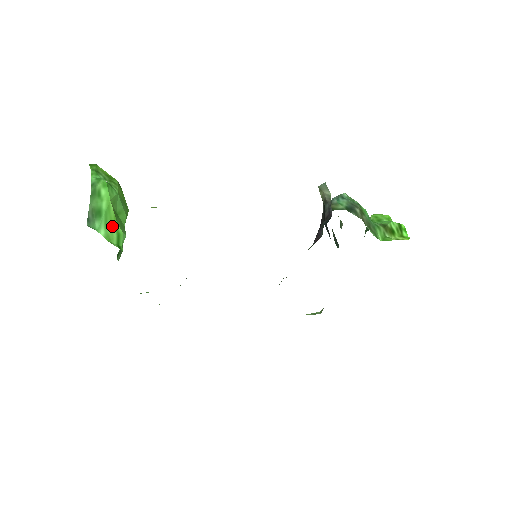
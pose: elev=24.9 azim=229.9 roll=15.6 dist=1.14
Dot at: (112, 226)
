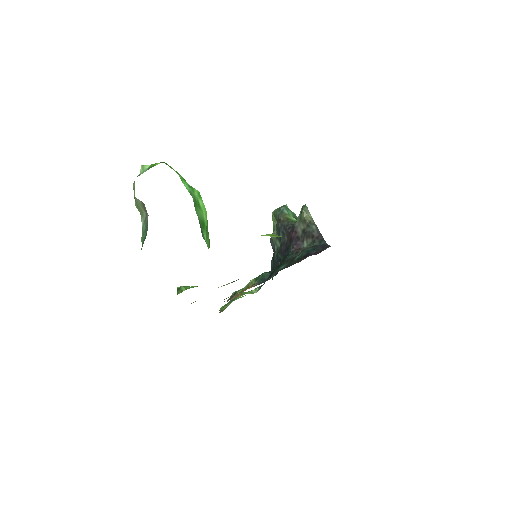
Dot at: (208, 236)
